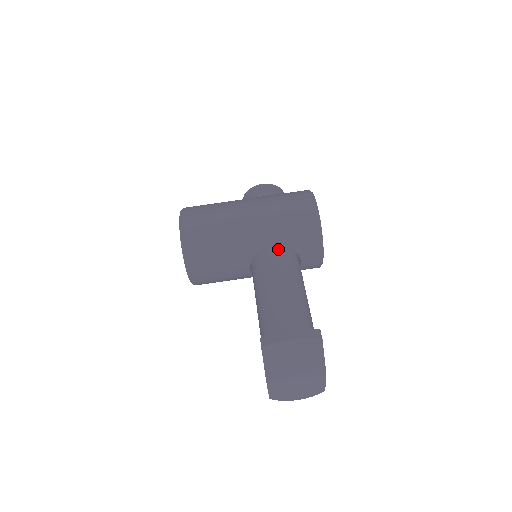
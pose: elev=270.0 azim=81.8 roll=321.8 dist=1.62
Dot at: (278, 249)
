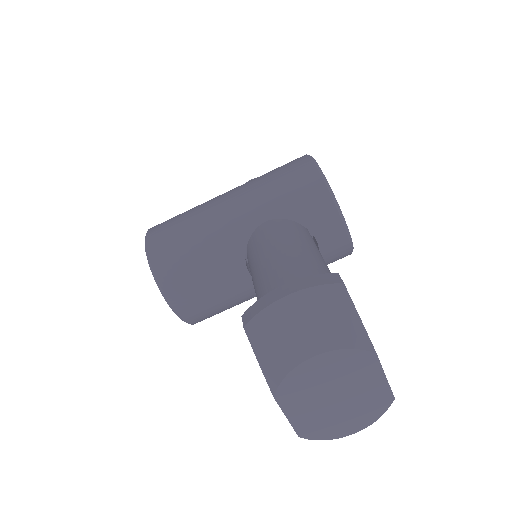
Dot at: (274, 225)
